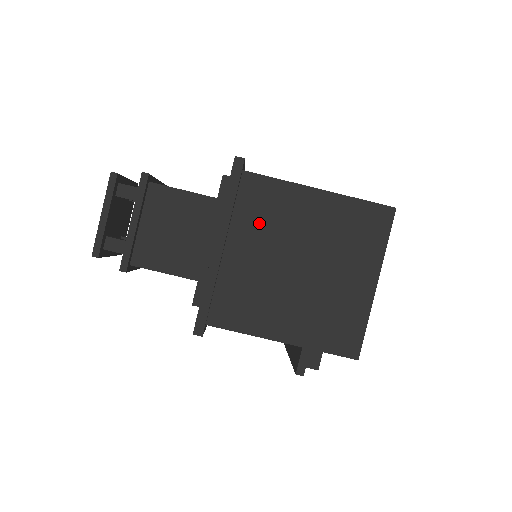
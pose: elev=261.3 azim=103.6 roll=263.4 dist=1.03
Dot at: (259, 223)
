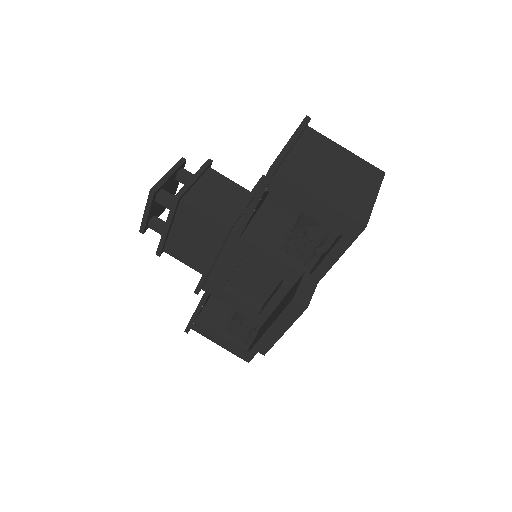
Dot at: (313, 147)
